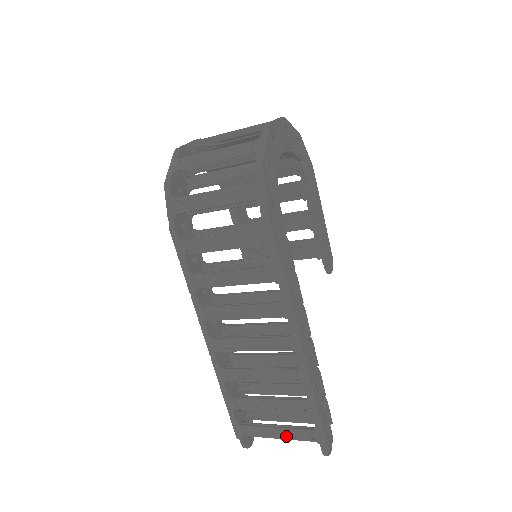
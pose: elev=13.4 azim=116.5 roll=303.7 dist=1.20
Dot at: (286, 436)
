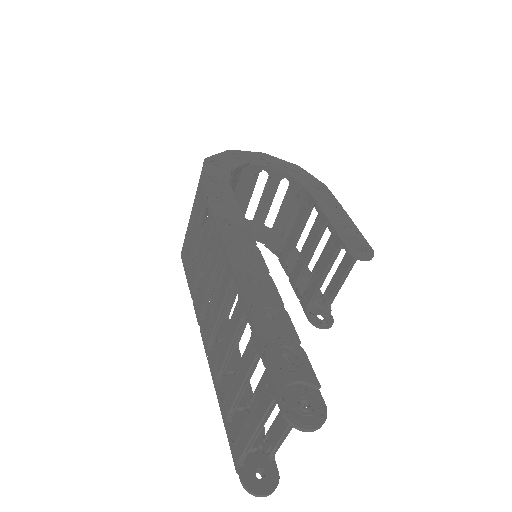
Dot at: (257, 419)
